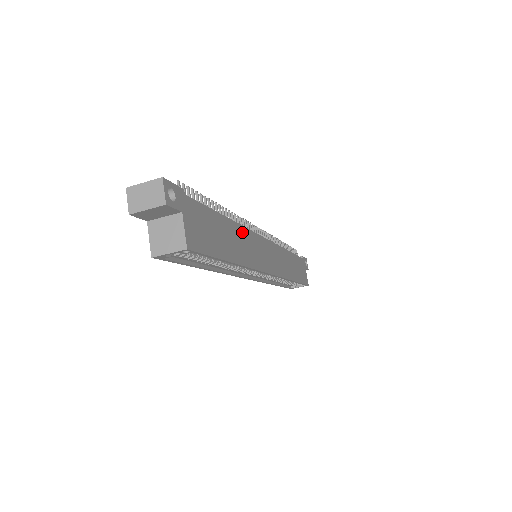
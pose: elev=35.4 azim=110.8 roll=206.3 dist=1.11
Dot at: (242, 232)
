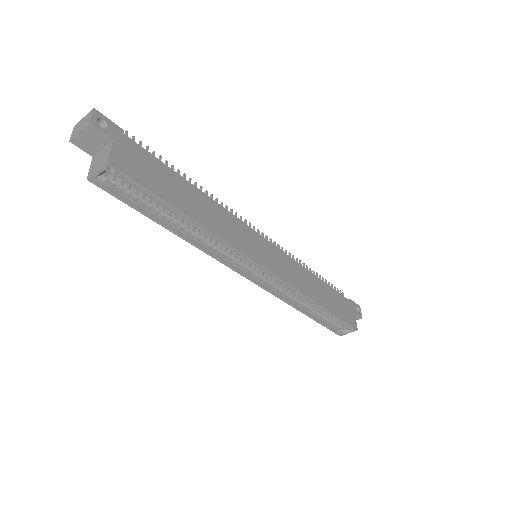
Dot at: (218, 209)
